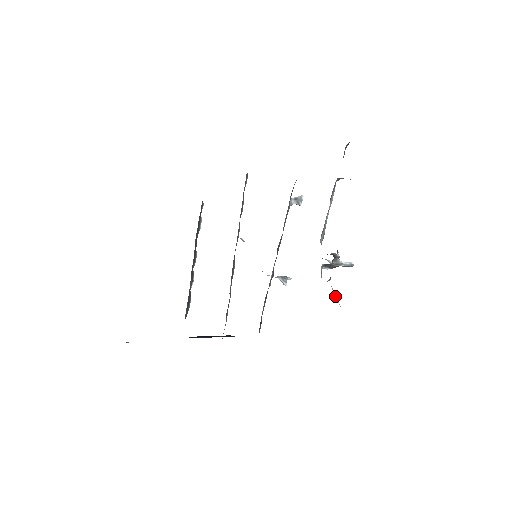
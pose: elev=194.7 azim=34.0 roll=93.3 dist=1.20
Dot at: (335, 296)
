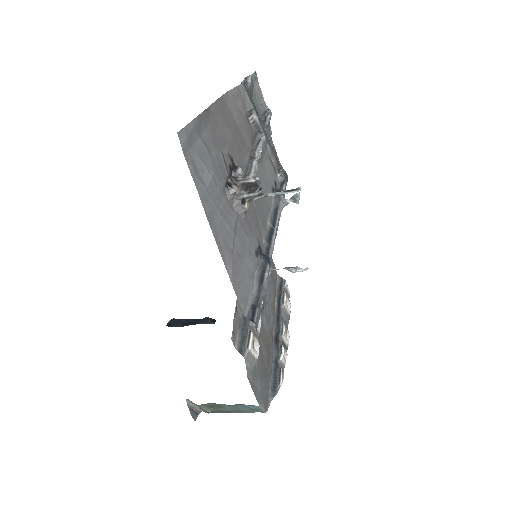
Dot at: (215, 189)
